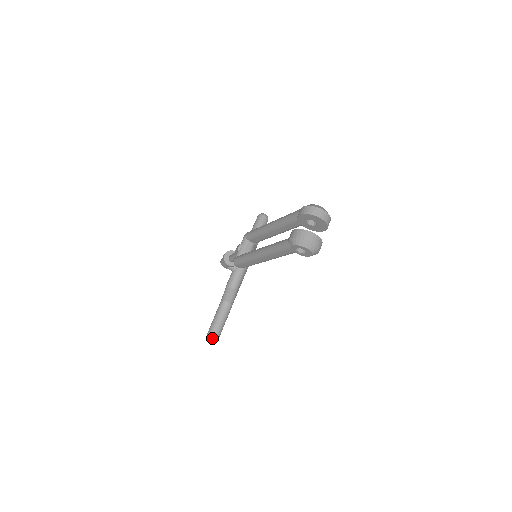
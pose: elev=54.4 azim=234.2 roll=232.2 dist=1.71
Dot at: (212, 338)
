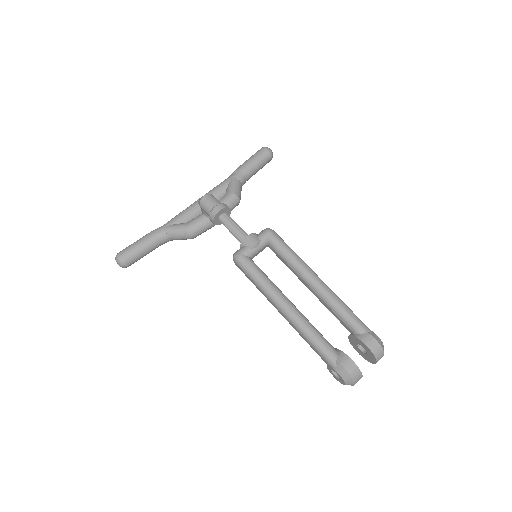
Dot at: (122, 266)
